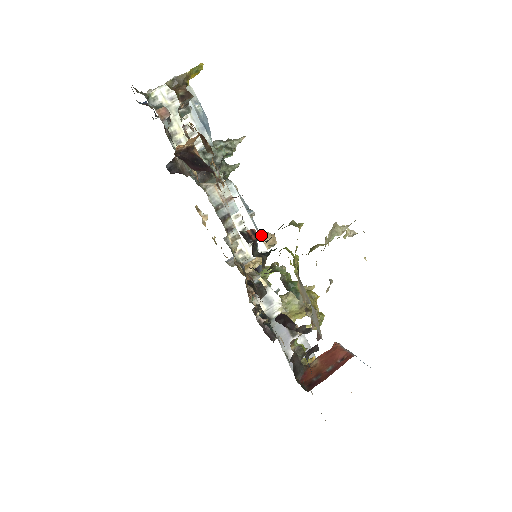
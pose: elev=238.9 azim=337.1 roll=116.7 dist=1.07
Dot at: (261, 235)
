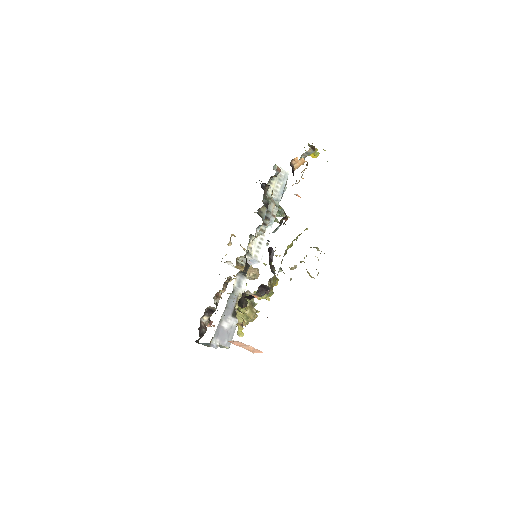
Dot at: (254, 268)
